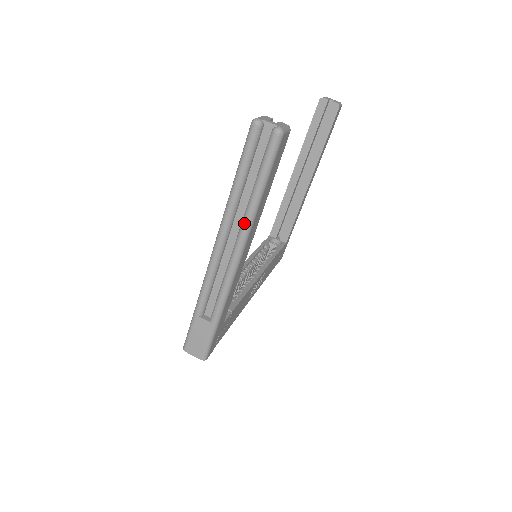
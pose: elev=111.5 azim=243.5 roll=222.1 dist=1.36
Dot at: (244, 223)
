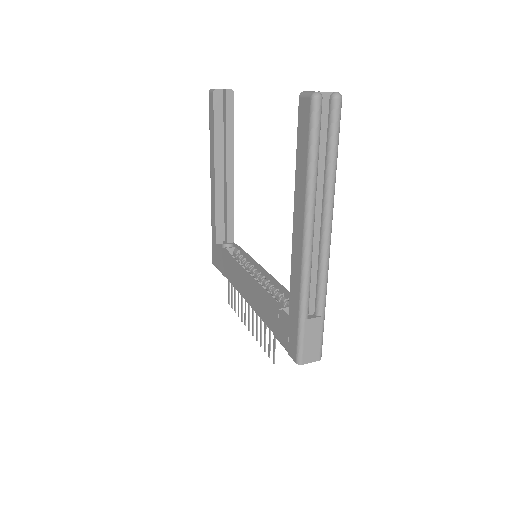
Dot at: (329, 199)
